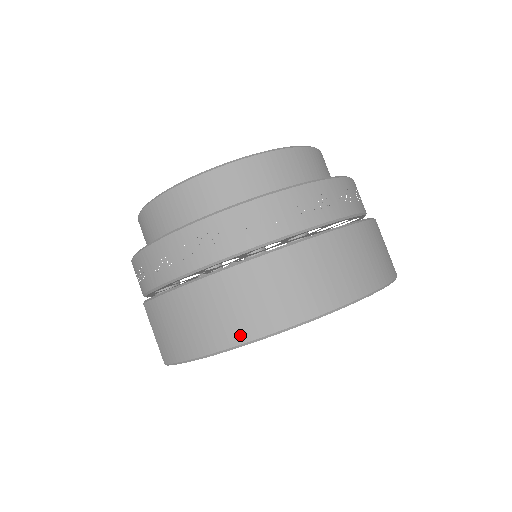
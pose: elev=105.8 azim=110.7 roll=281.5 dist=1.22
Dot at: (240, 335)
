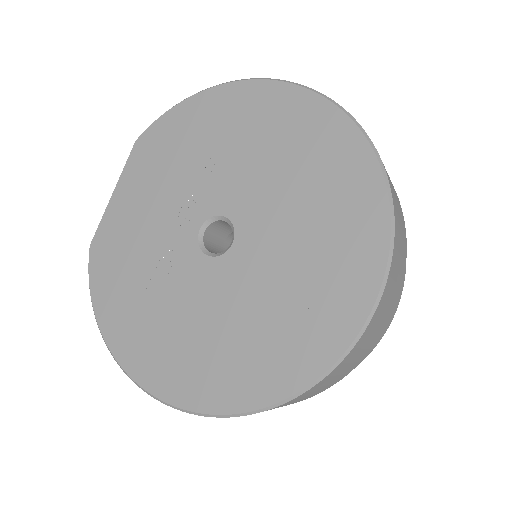
Dot at: occluded
